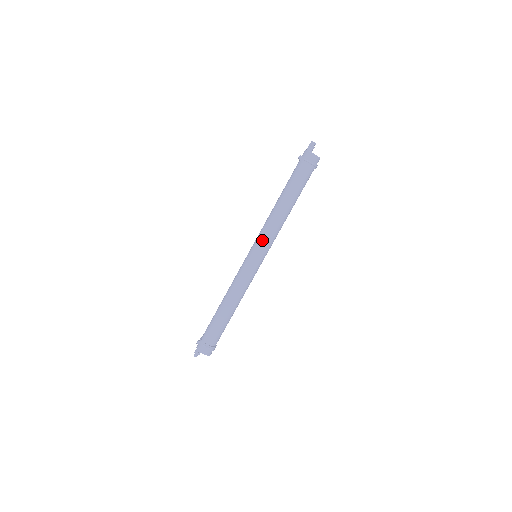
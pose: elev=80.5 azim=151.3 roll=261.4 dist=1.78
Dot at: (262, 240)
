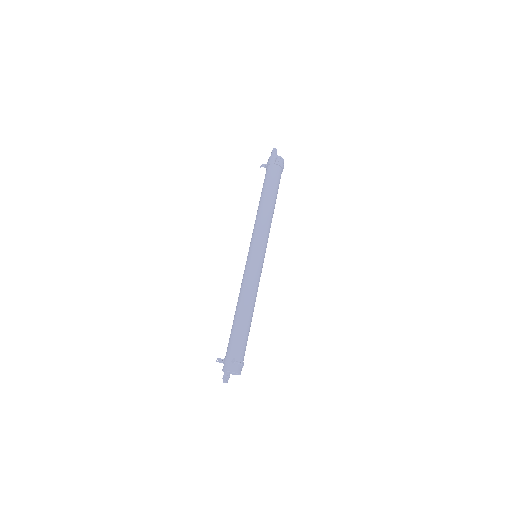
Dot at: (264, 237)
